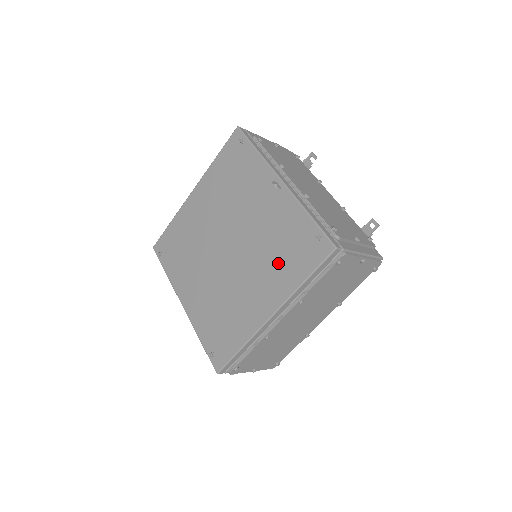
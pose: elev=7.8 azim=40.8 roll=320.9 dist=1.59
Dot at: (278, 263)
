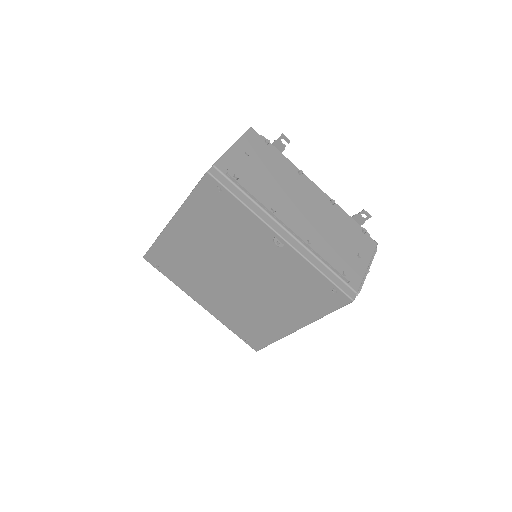
Dot at: (296, 299)
